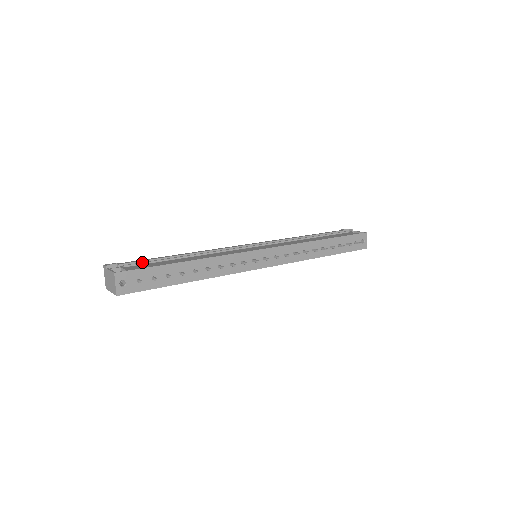
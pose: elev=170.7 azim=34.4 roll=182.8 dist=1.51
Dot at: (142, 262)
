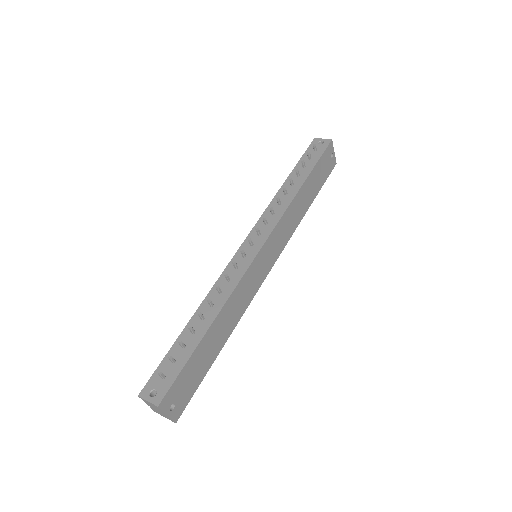
Dot at: occluded
